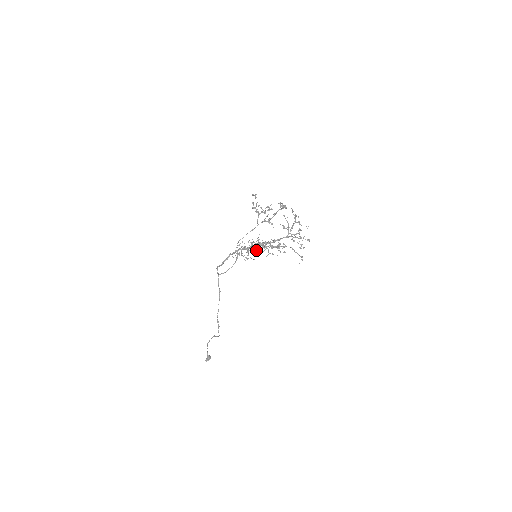
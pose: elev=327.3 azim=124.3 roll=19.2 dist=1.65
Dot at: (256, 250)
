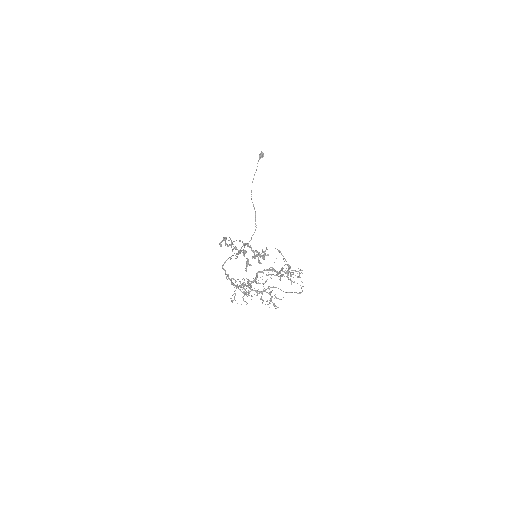
Dot at: (250, 287)
